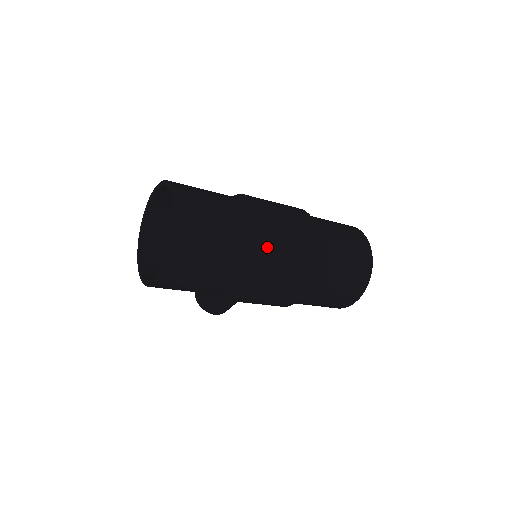
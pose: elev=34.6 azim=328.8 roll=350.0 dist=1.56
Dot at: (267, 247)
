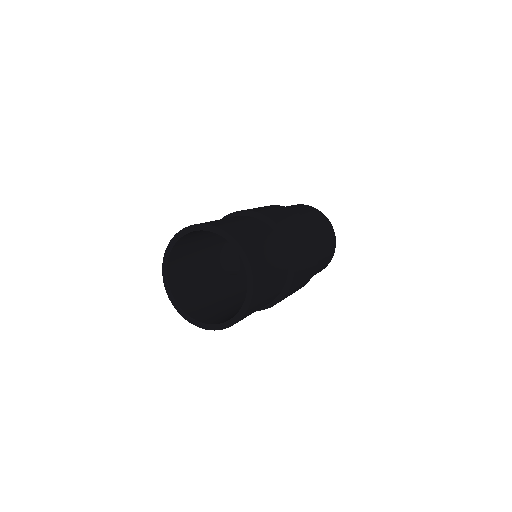
Dot at: (294, 284)
